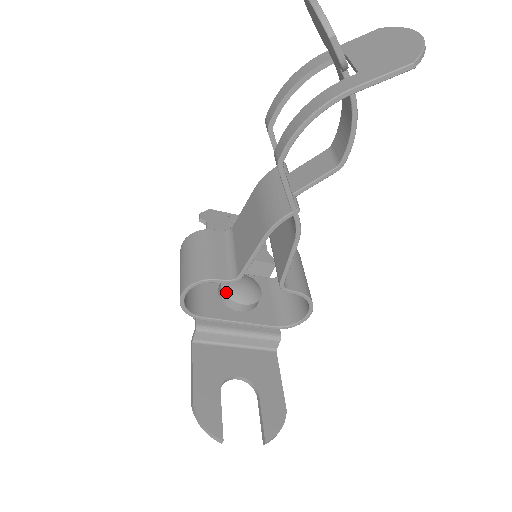
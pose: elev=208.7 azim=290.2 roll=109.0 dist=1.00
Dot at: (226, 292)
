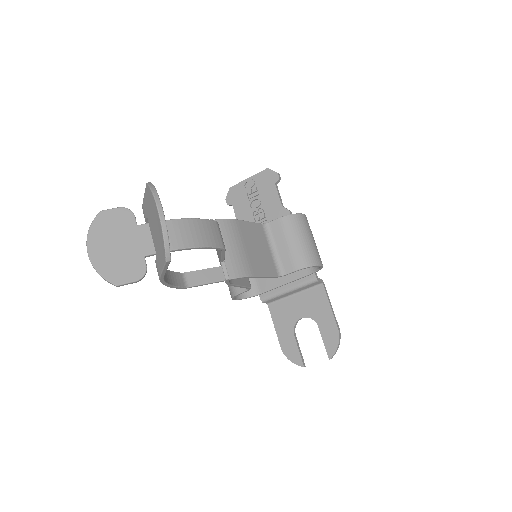
Dot at: occluded
